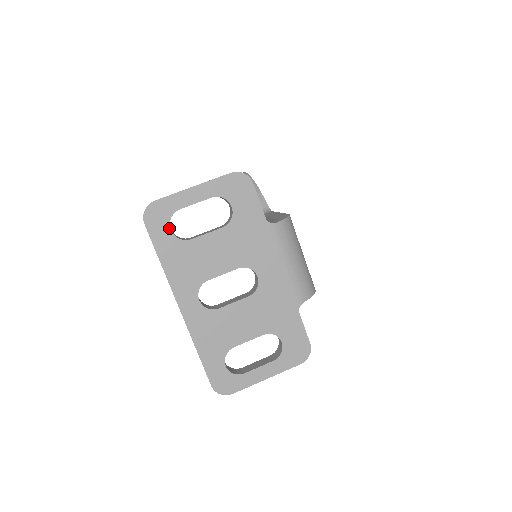
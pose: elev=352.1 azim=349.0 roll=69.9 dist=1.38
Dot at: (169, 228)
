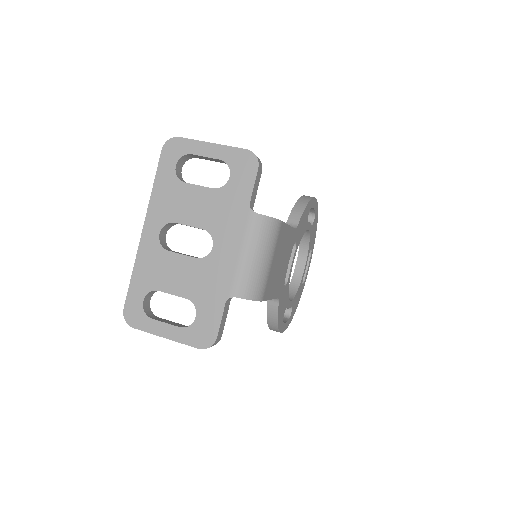
Dot at: (176, 164)
